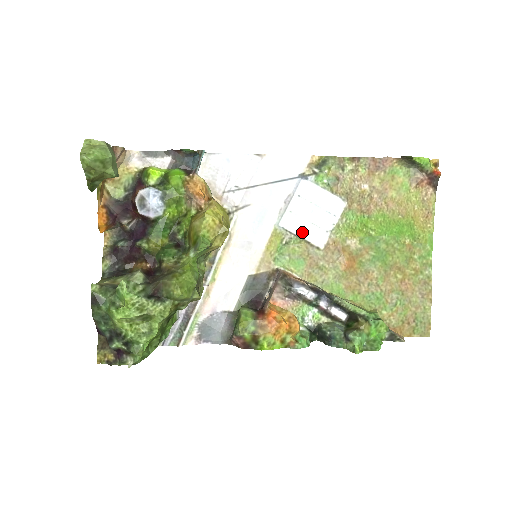
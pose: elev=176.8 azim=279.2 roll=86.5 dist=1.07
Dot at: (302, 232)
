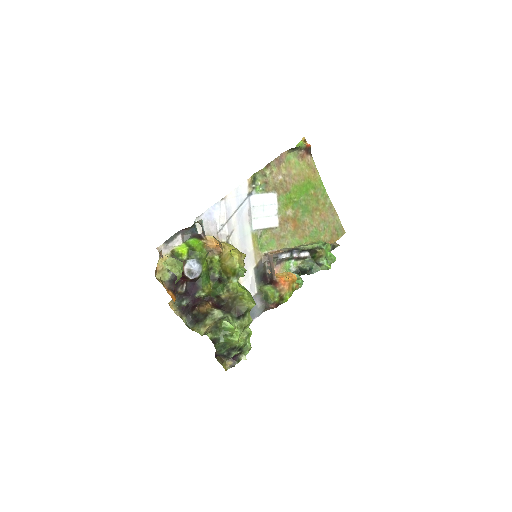
Dot at: (265, 225)
